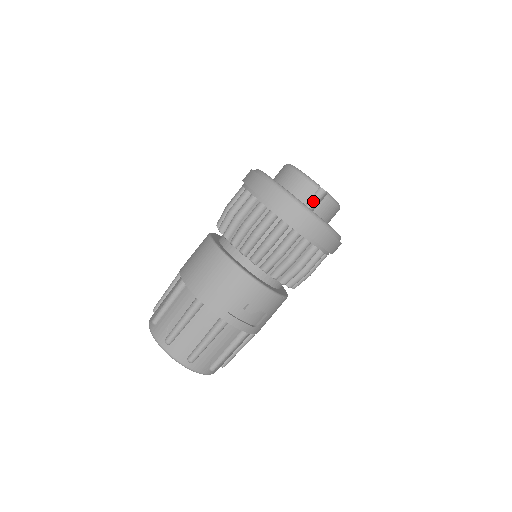
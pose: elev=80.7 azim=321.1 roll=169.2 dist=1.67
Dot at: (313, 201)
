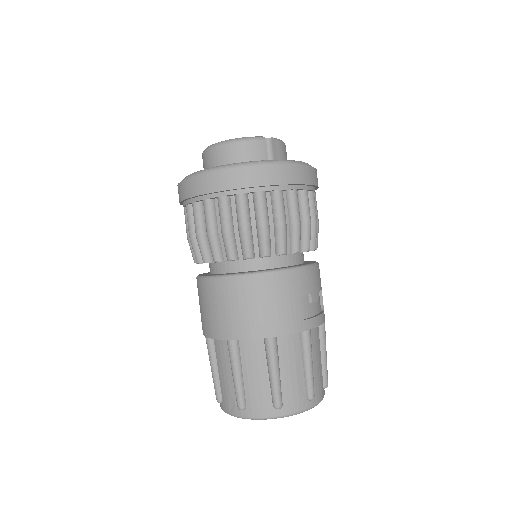
Dot at: occluded
